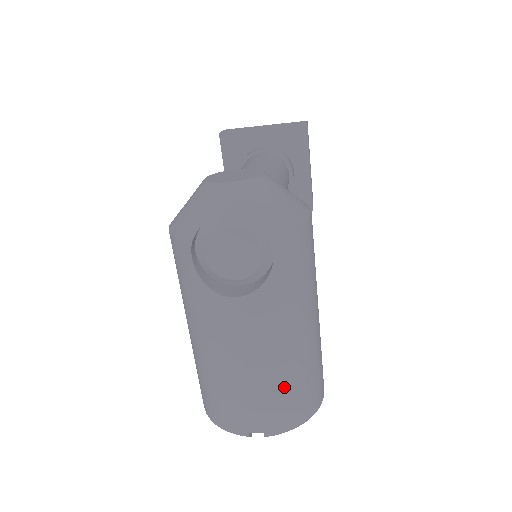
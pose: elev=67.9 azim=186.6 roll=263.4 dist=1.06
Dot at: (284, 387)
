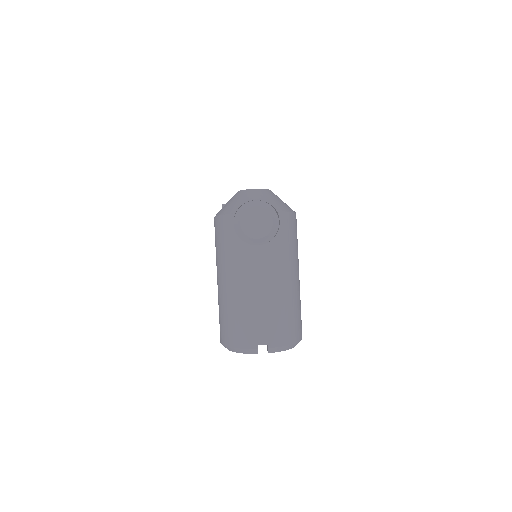
Dot at: (282, 311)
